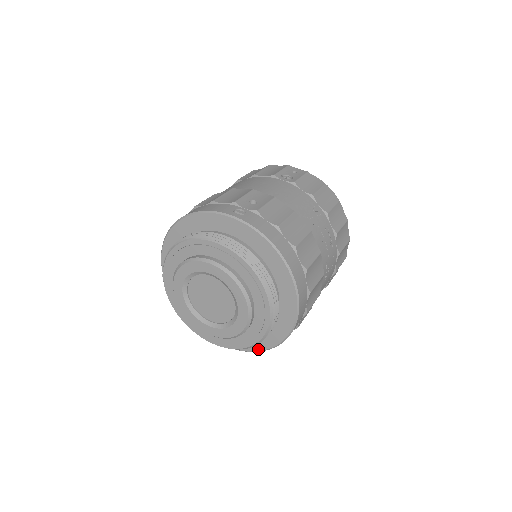
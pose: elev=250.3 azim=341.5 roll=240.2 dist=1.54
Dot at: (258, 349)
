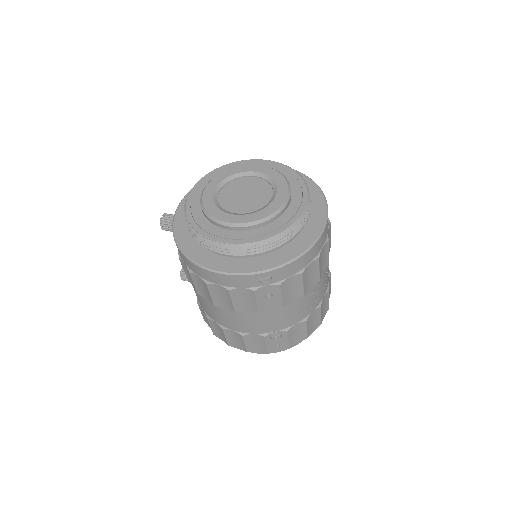
Dot at: (233, 270)
